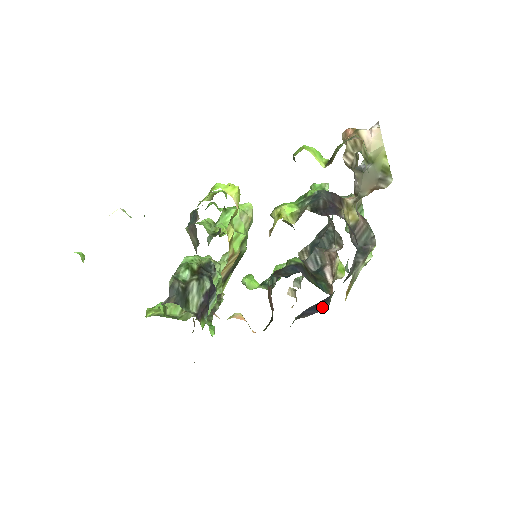
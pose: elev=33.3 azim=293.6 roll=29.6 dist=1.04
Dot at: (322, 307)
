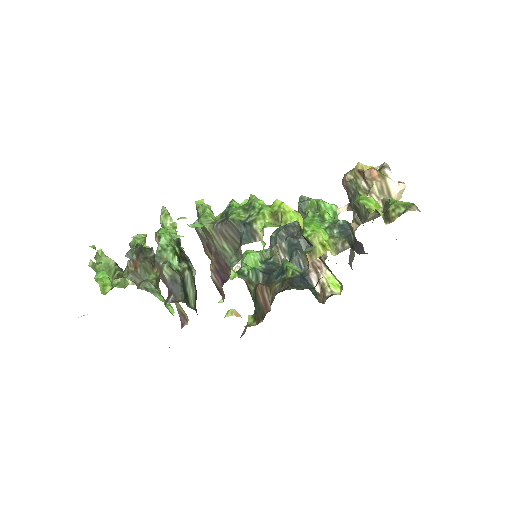
Dot at: occluded
